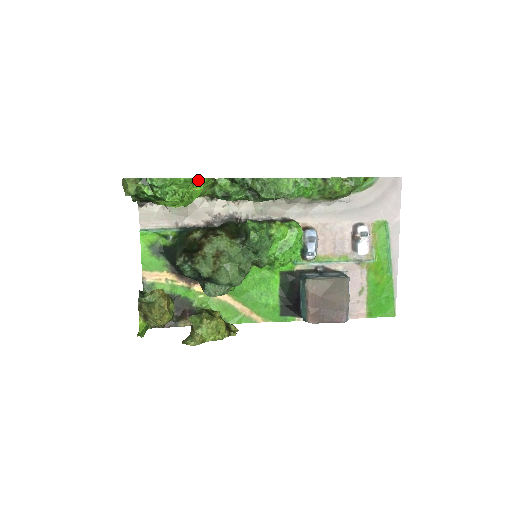
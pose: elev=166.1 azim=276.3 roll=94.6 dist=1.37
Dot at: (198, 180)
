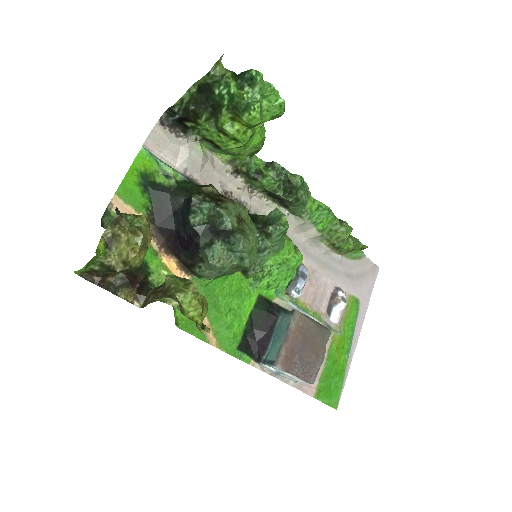
Dot at: (263, 128)
